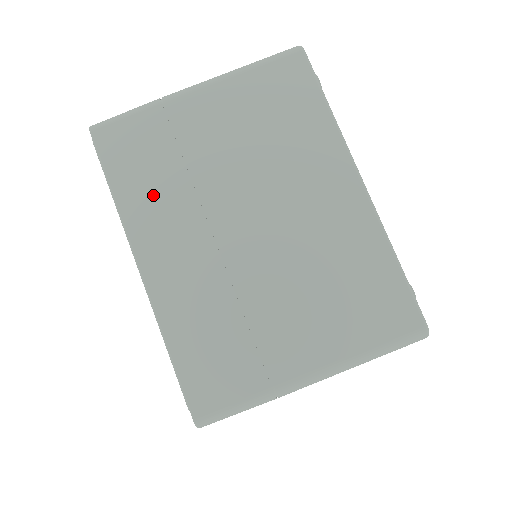
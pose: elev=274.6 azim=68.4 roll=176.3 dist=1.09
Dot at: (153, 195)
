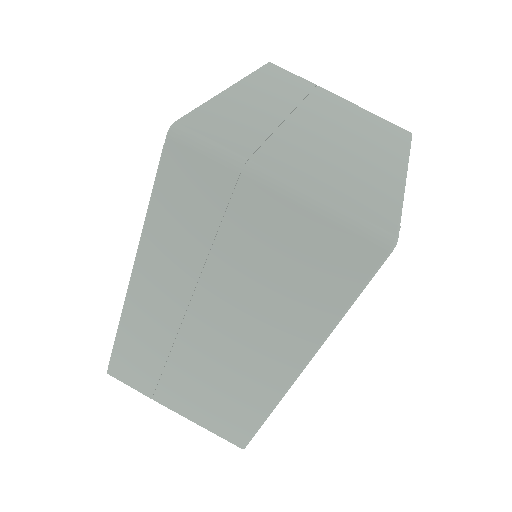
Dot at: (275, 86)
